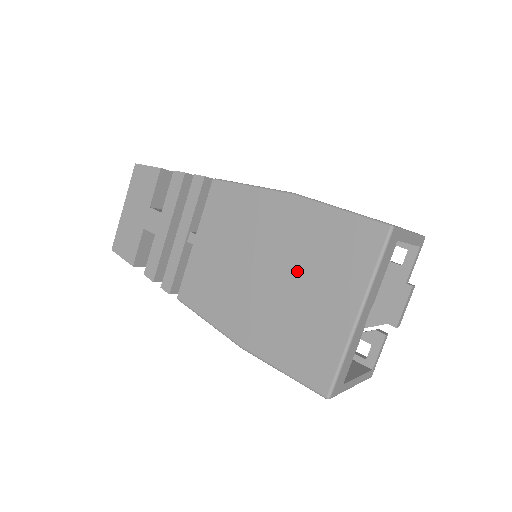
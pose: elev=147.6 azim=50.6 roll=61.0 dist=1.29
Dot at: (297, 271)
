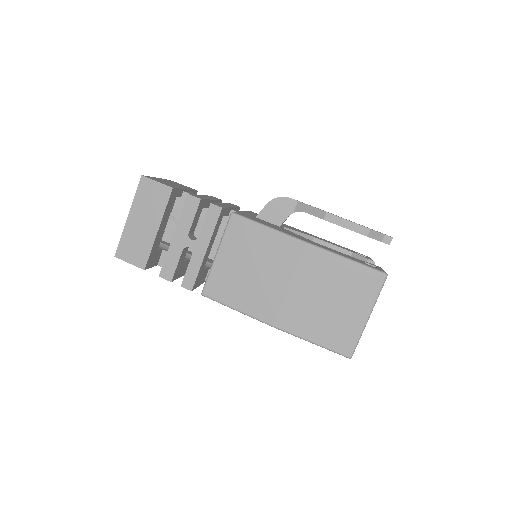
Dot at: occluded
